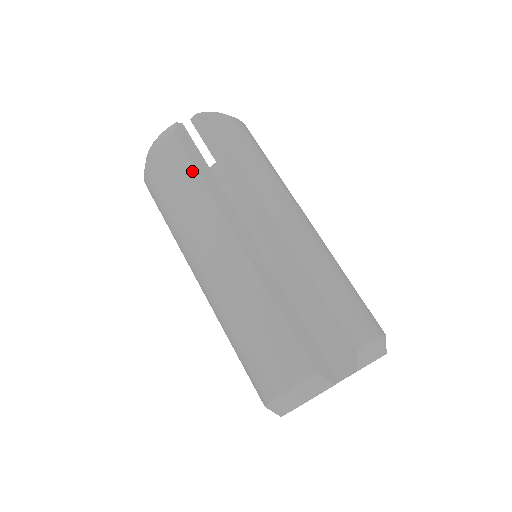
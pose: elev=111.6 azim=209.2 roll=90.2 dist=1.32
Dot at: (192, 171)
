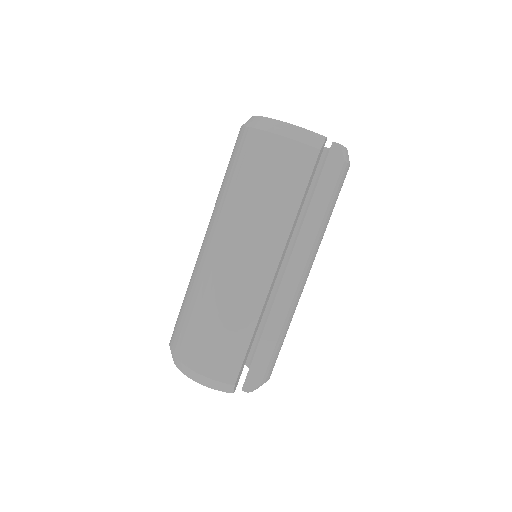
Dot at: (300, 195)
